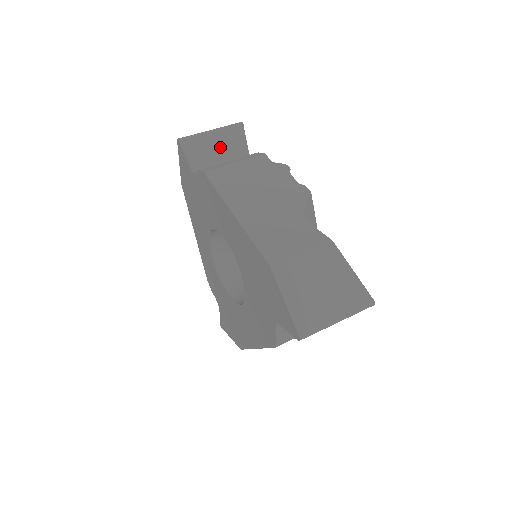
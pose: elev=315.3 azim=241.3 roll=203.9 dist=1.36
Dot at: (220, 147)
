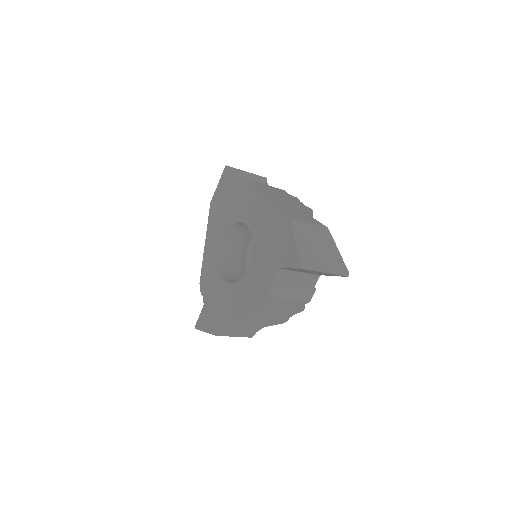
Dot at: occluded
